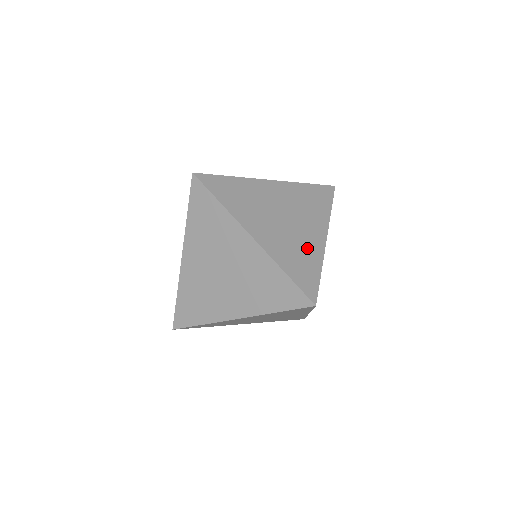
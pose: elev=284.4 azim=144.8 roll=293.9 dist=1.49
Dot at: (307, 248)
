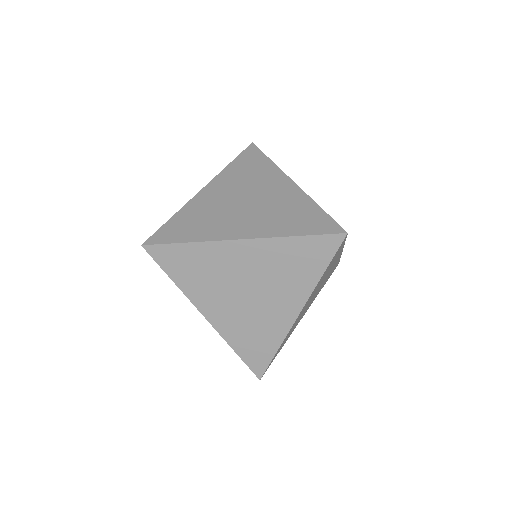
Dot at: (289, 203)
